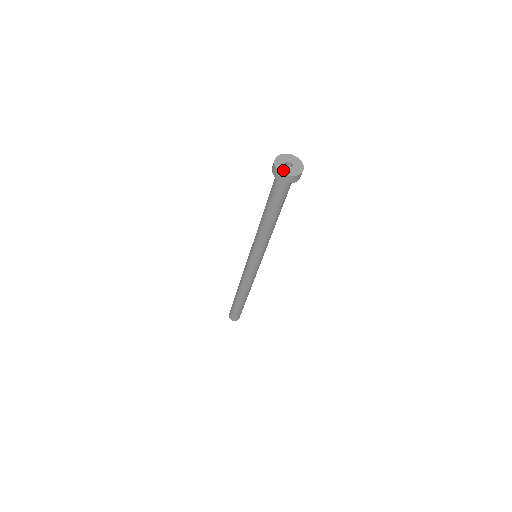
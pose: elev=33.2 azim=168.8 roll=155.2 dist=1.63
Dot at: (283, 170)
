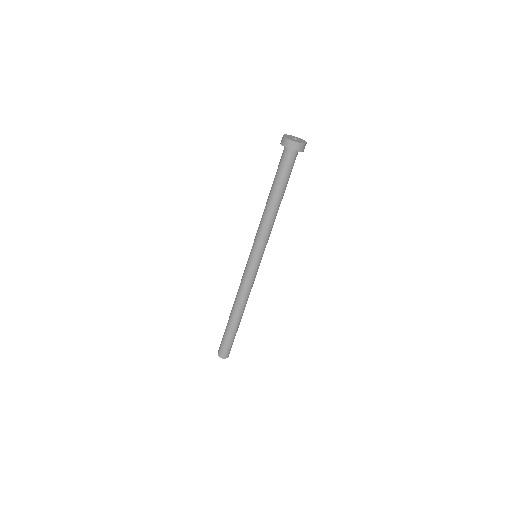
Dot at: (287, 137)
